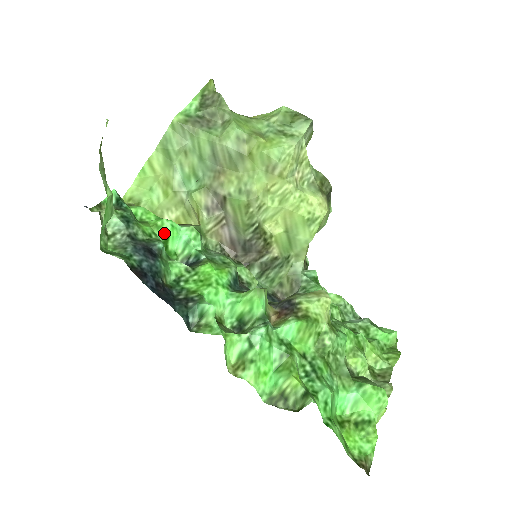
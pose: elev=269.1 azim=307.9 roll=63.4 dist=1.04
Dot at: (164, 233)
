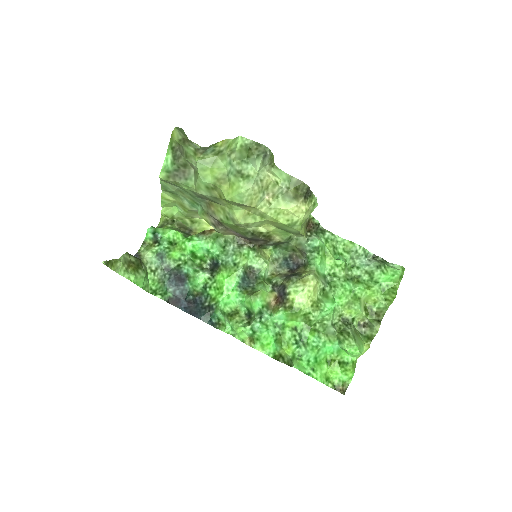
Dot at: (189, 252)
